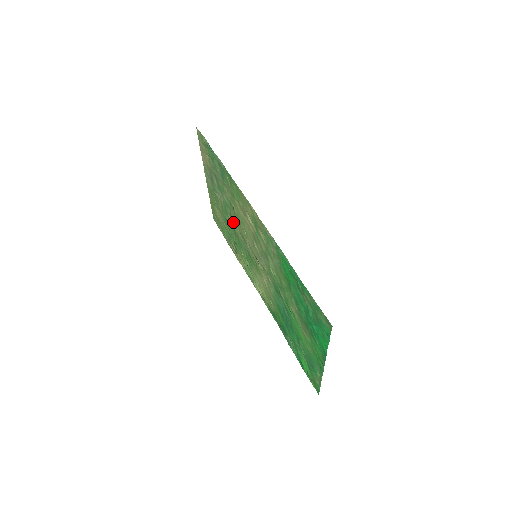
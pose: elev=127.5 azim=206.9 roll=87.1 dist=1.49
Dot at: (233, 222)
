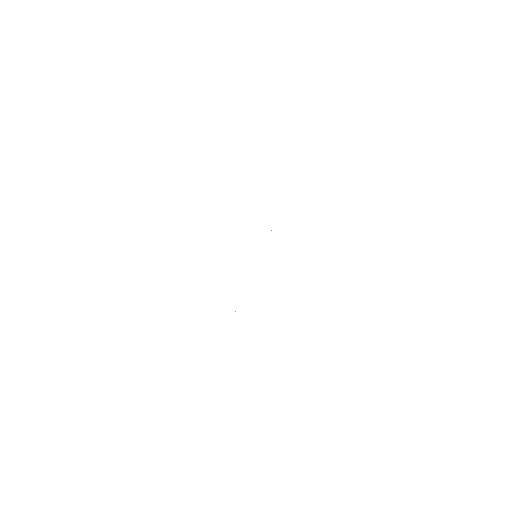
Dot at: occluded
